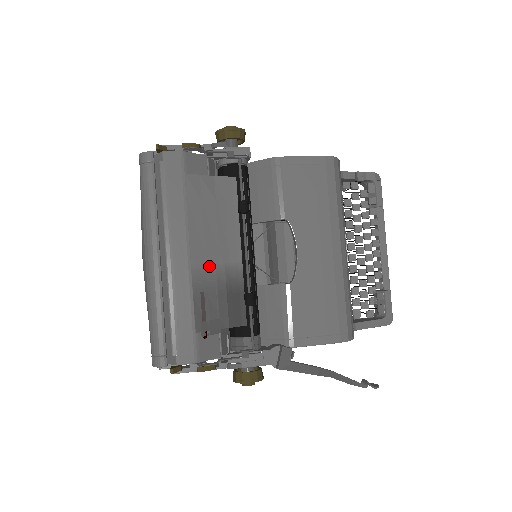
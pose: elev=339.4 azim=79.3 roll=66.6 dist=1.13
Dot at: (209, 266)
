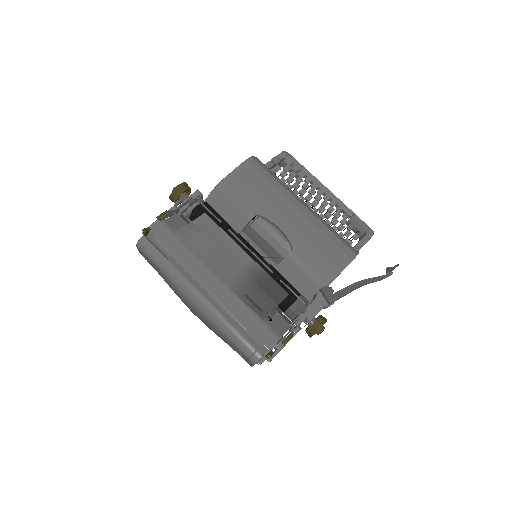
Dot at: (235, 276)
